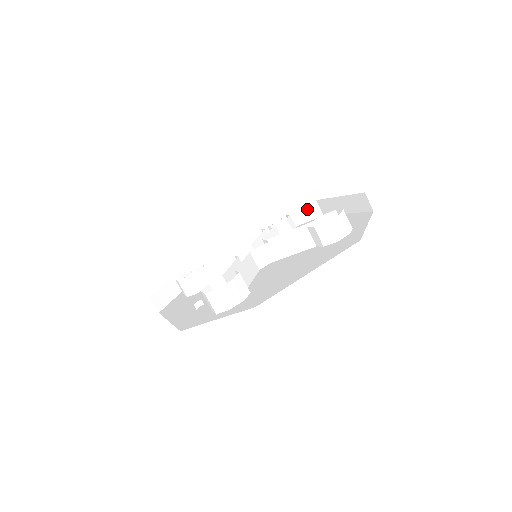
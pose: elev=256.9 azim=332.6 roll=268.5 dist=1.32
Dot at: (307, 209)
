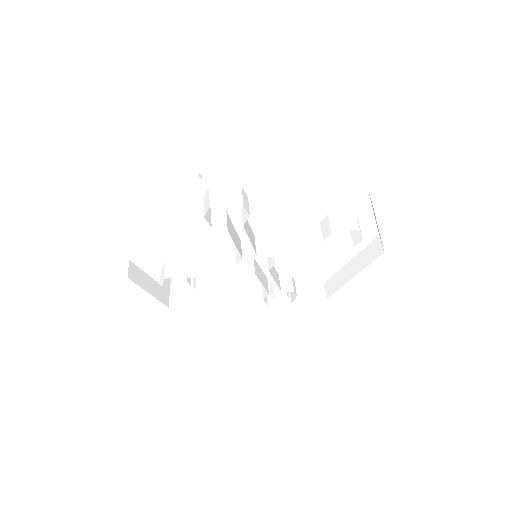
Dot at: (312, 291)
